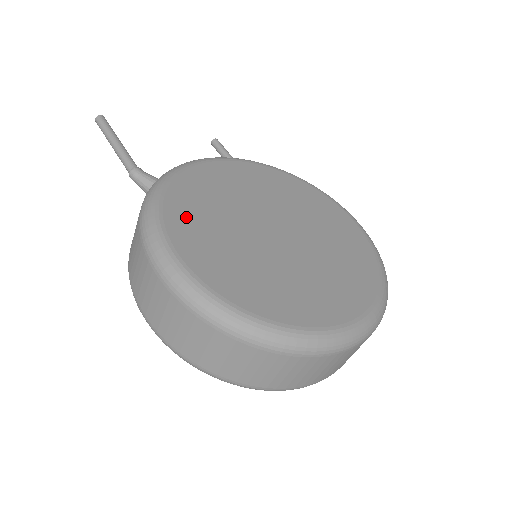
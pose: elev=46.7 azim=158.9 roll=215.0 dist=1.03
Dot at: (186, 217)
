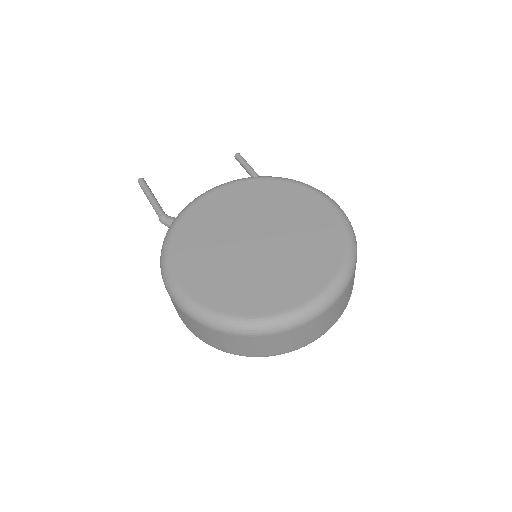
Dot at: (186, 250)
